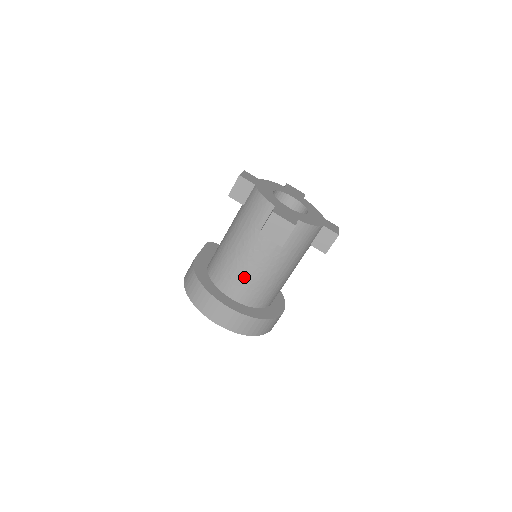
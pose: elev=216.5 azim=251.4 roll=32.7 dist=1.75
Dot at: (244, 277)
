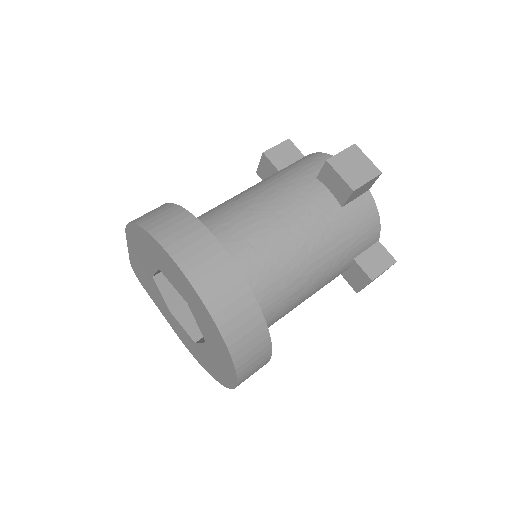
Dot at: (258, 231)
